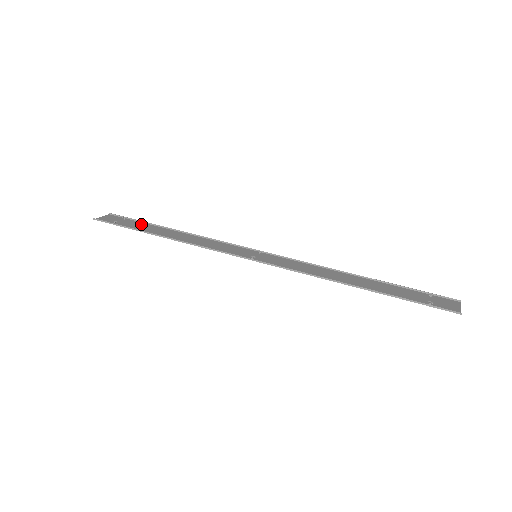
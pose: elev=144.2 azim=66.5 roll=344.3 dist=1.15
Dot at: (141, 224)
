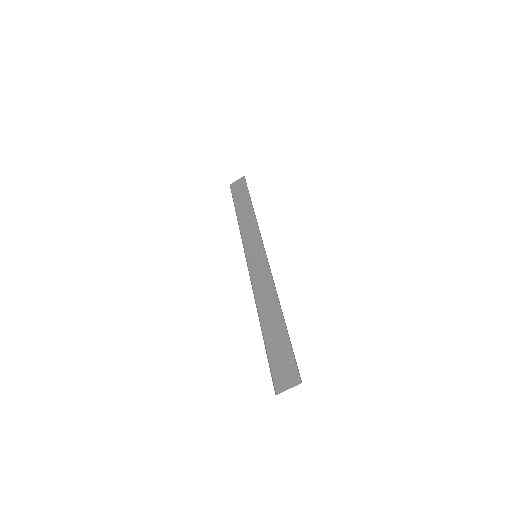
Dot at: (245, 194)
